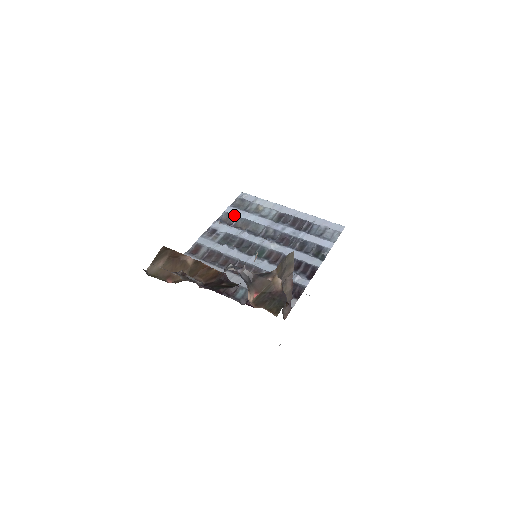
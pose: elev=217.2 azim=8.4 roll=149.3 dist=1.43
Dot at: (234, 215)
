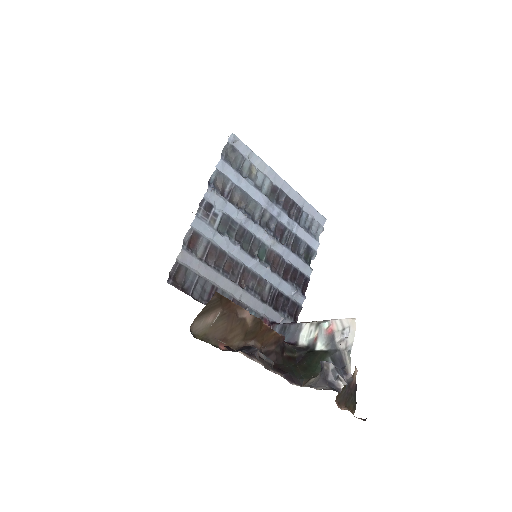
Dot at: (229, 179)
